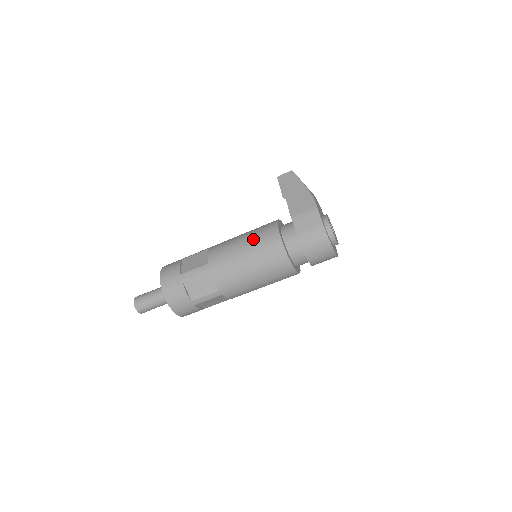
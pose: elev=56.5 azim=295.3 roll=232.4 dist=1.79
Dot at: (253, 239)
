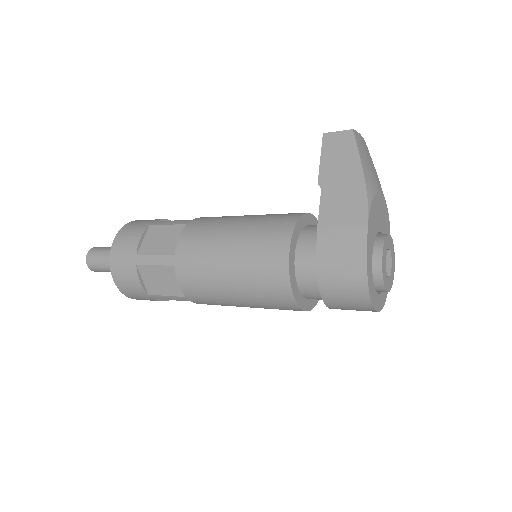
Dot at: (247, 244)
